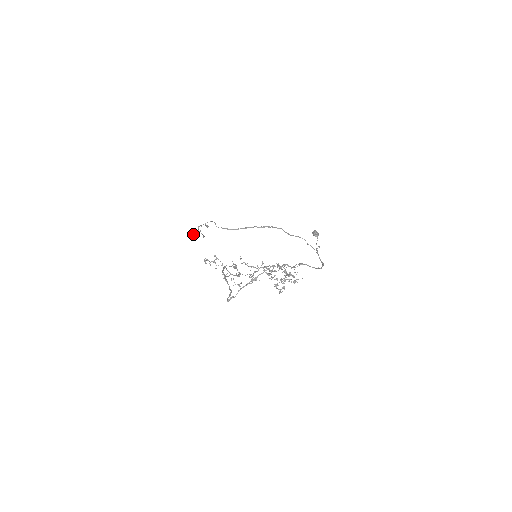
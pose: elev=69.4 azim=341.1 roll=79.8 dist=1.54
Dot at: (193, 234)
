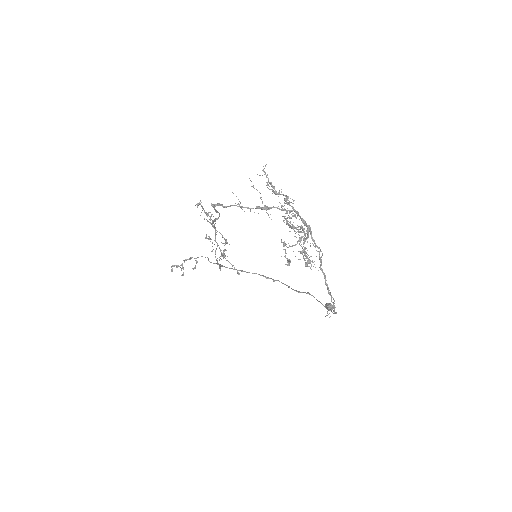
Dot at: occluded
